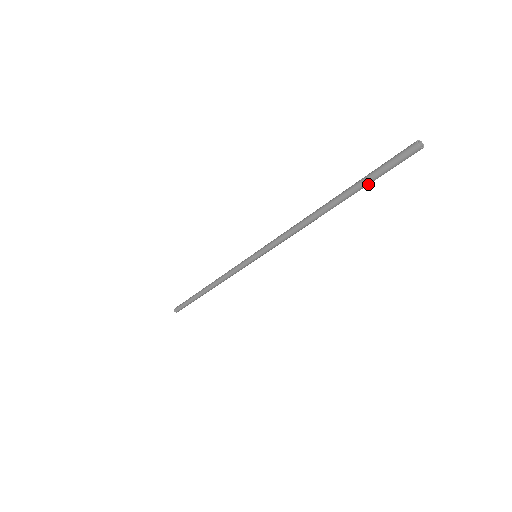
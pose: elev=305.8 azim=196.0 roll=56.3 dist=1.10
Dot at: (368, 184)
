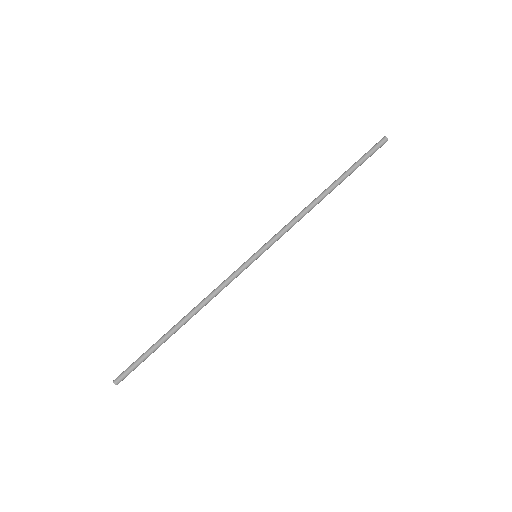
Dot at: occluded
